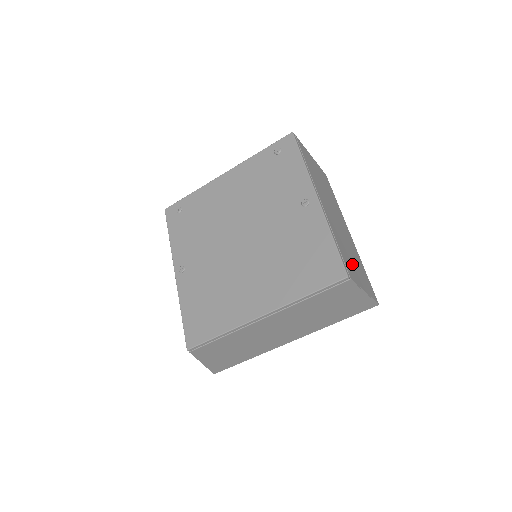
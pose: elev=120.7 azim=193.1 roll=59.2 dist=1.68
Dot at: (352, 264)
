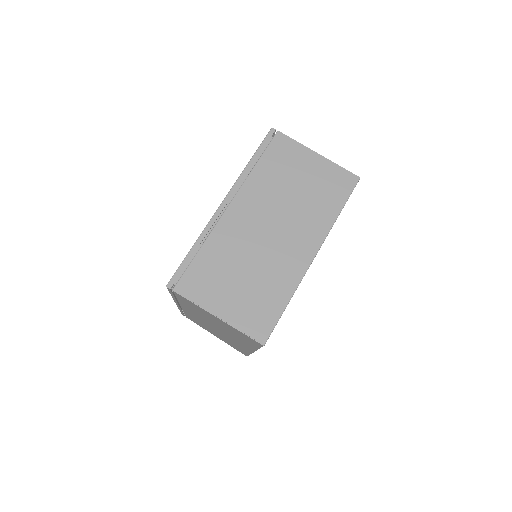
Dot at: (222, 282)
